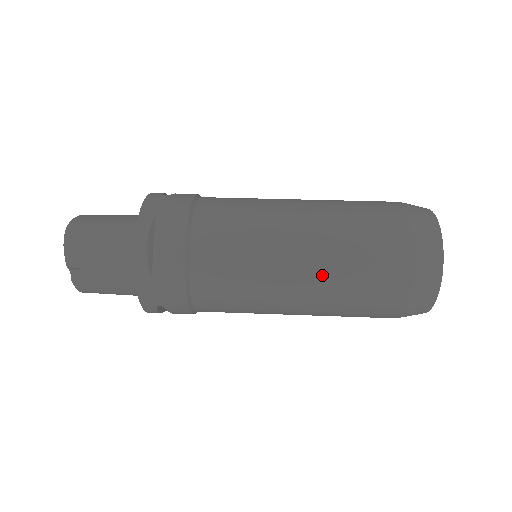
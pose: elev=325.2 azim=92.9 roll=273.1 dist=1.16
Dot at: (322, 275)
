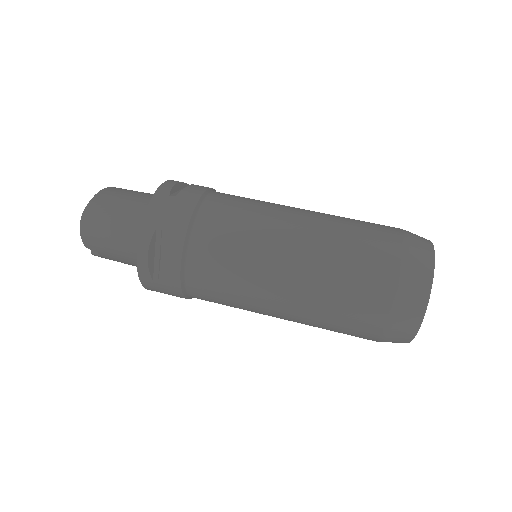
Dot at: (303, 310)
